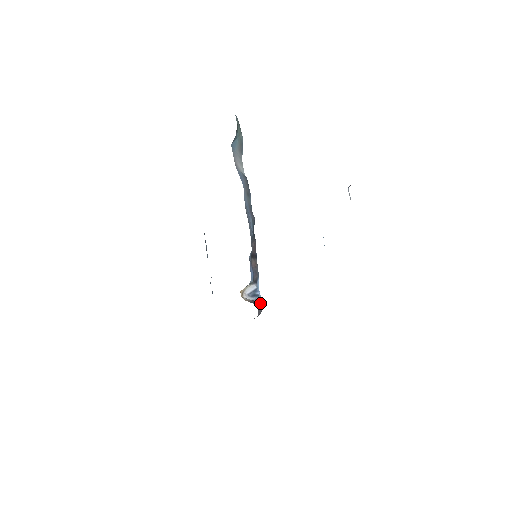
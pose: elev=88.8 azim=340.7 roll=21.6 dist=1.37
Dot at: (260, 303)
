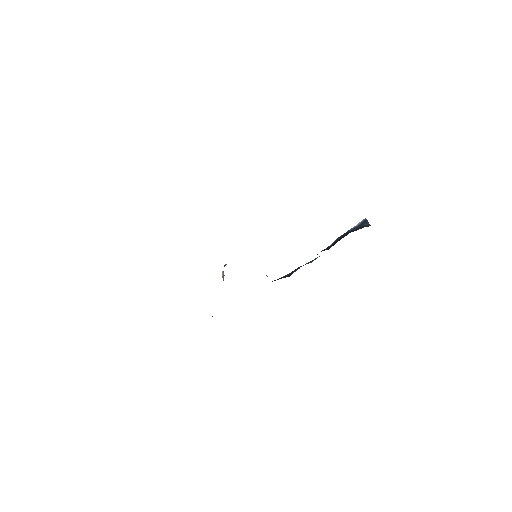
Dot at: occluded
